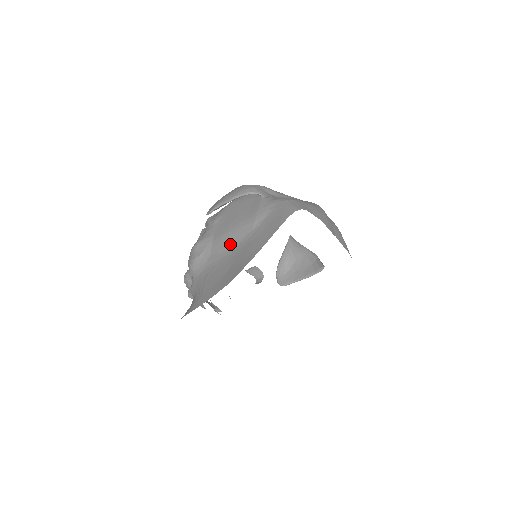
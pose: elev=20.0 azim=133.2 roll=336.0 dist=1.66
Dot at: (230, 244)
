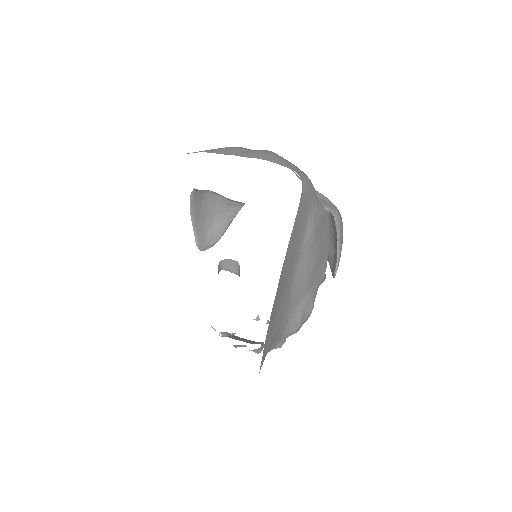
Dot at: occluded
